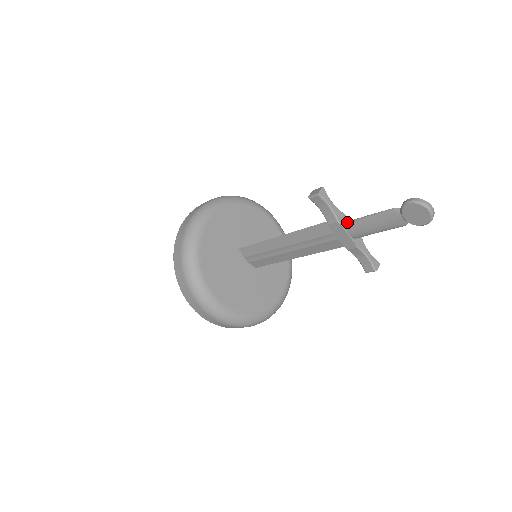
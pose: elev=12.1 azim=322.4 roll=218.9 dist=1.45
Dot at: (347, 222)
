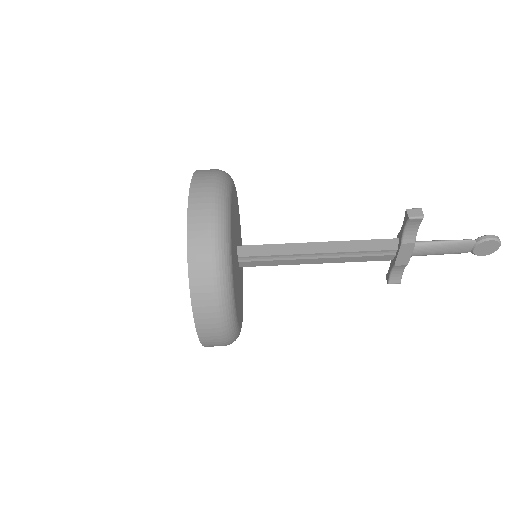
Dot at: (416, 243)
